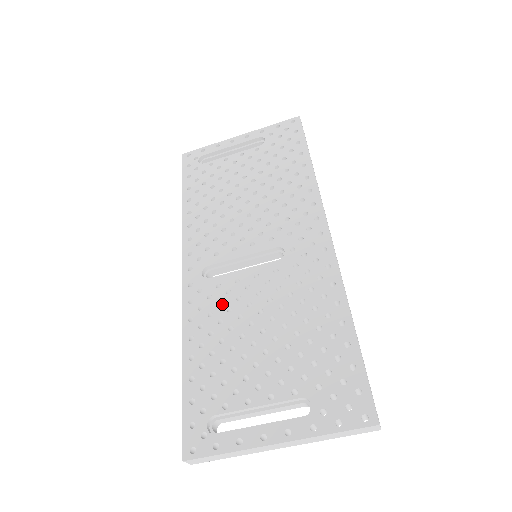
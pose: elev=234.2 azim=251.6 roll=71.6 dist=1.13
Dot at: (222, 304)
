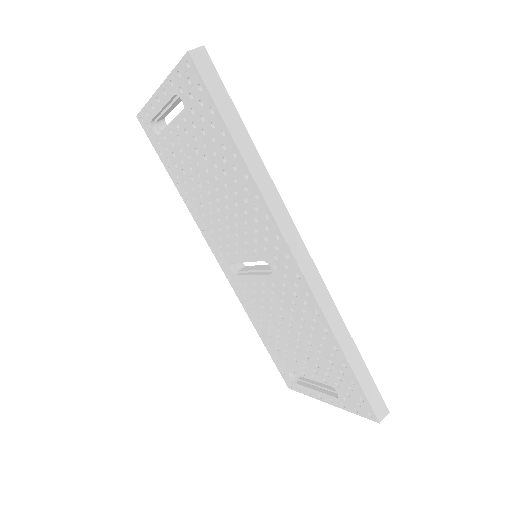
Dot at: (255, 301)
